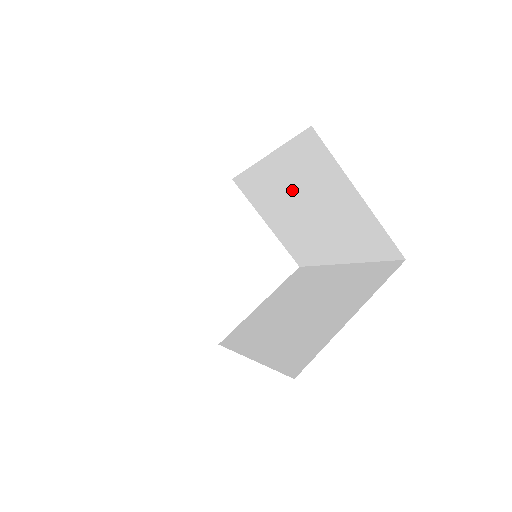
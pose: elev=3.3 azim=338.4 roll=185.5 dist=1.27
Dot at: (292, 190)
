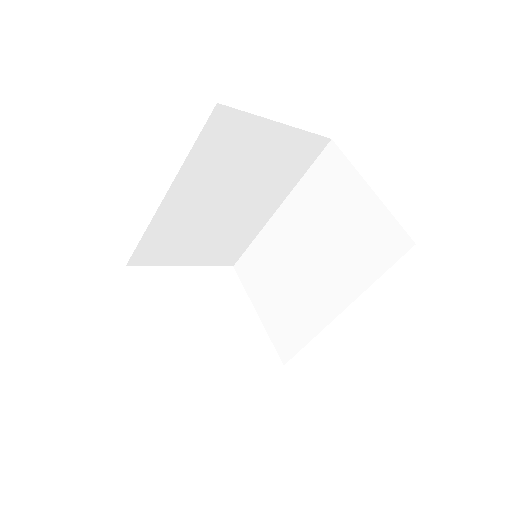
Dot at: (299, 233)
